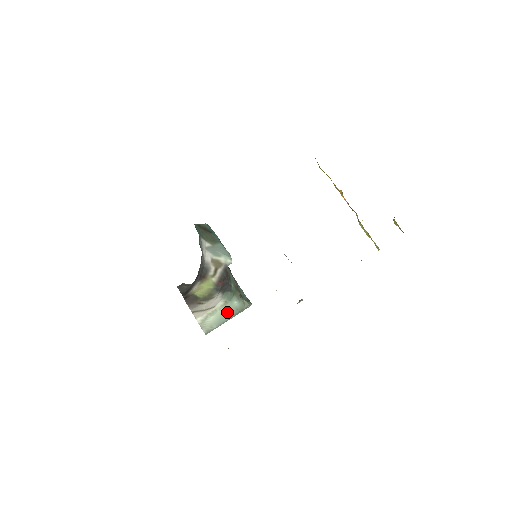
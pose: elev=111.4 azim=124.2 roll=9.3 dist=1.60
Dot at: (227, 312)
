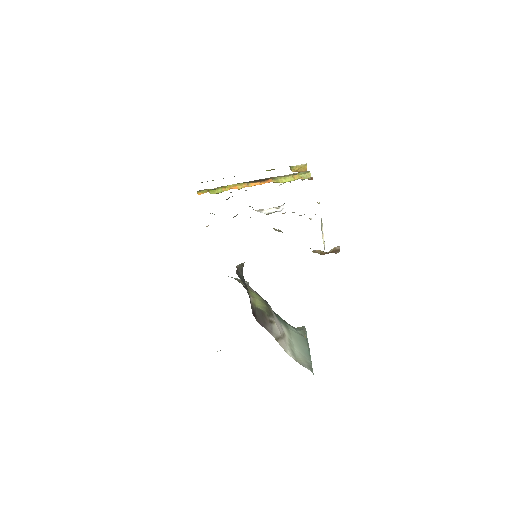
Dot at: (299, 341)
